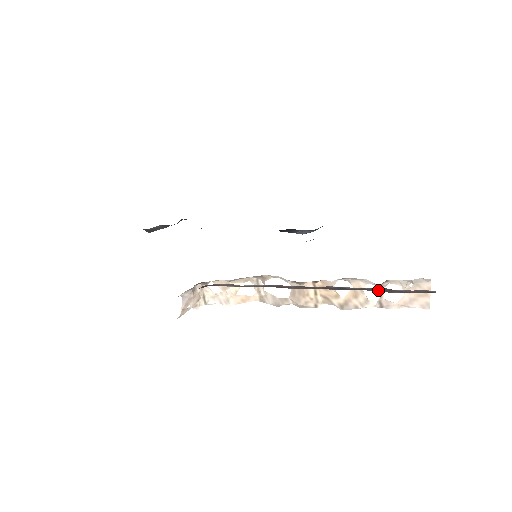
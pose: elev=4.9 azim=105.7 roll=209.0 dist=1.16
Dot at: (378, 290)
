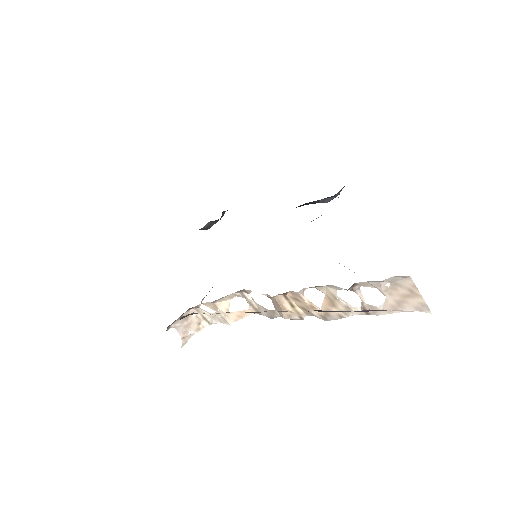
Dot at: (322, 311)
